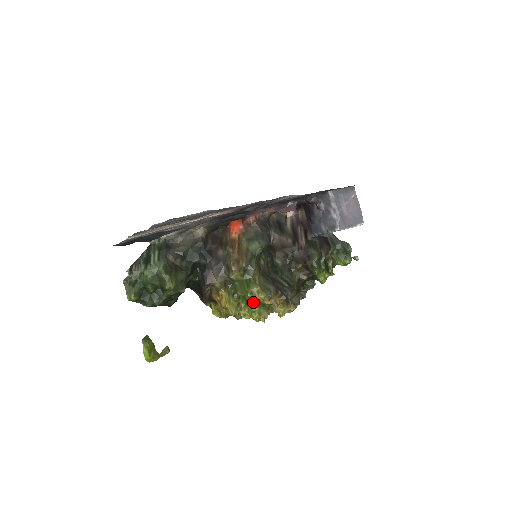
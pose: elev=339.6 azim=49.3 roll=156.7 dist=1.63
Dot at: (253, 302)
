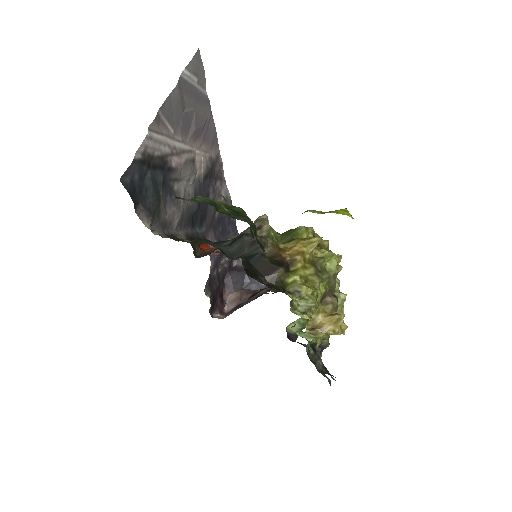
Dot at: occluded
